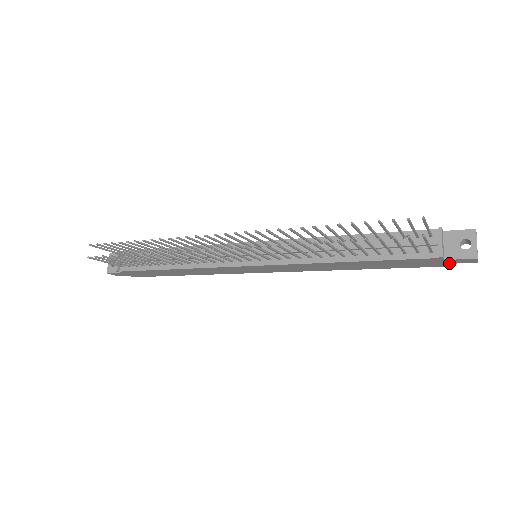
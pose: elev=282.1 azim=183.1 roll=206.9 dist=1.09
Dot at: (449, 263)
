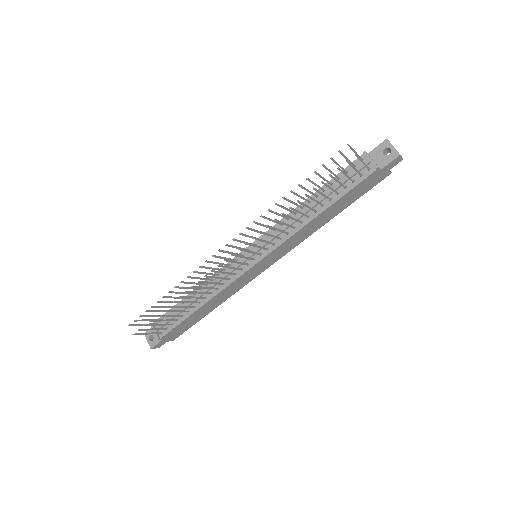
Dot at: (386, 172)
